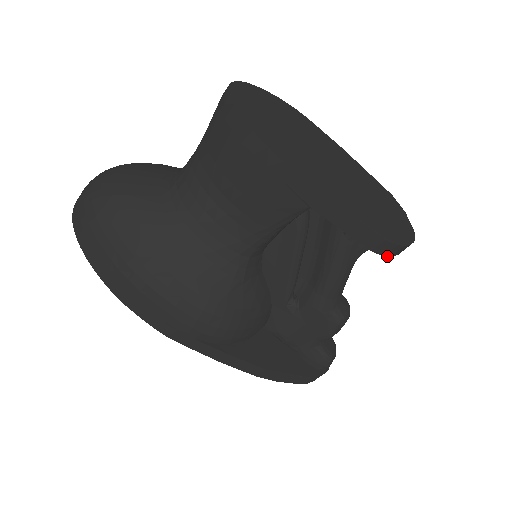
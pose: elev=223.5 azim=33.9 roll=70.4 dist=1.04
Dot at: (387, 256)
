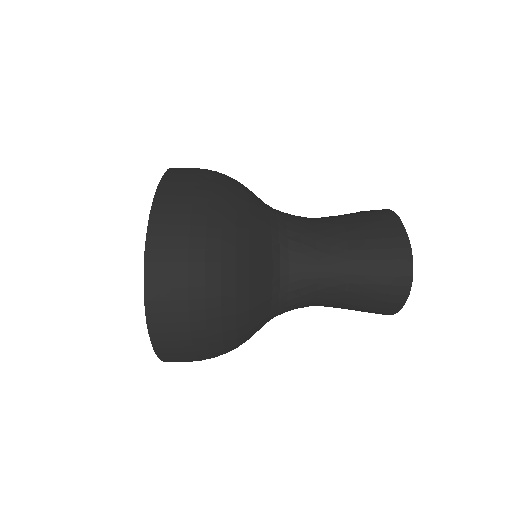
Dot at: occluded
